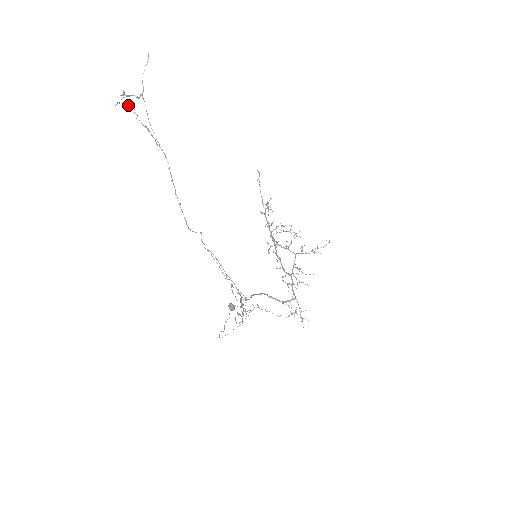
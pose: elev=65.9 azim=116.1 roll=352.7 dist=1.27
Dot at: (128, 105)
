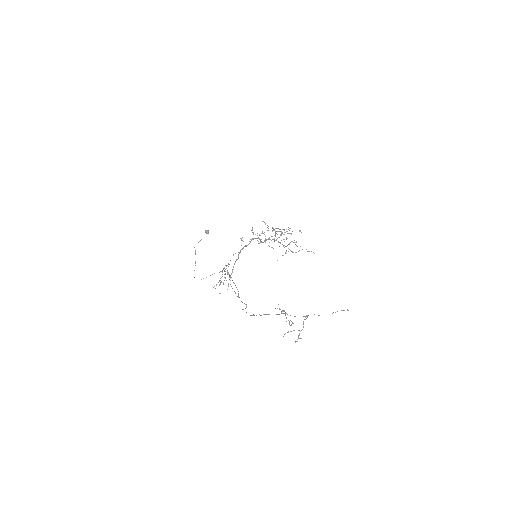
Dot at: (292, 322)
